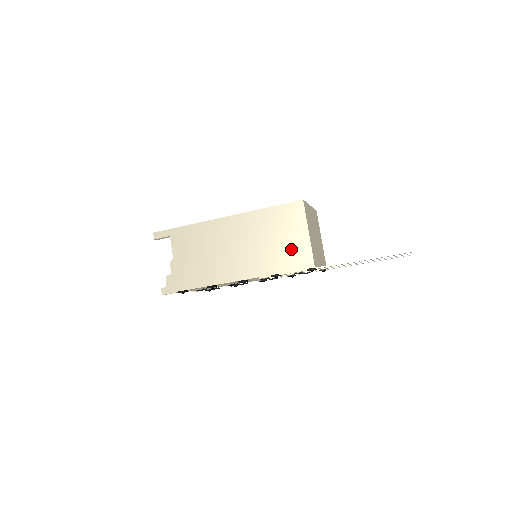
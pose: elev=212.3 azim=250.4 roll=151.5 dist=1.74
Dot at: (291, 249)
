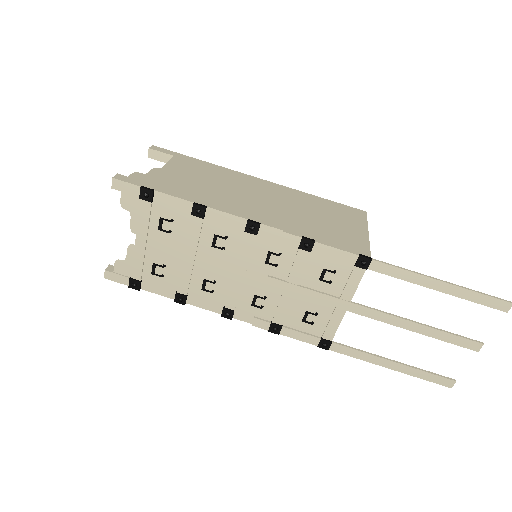
Dot at: (340, 232)
